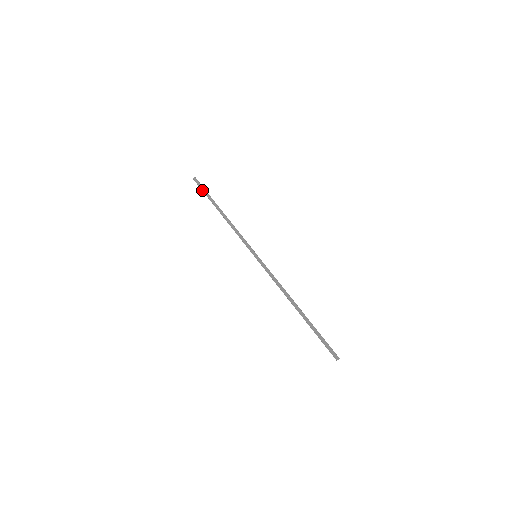
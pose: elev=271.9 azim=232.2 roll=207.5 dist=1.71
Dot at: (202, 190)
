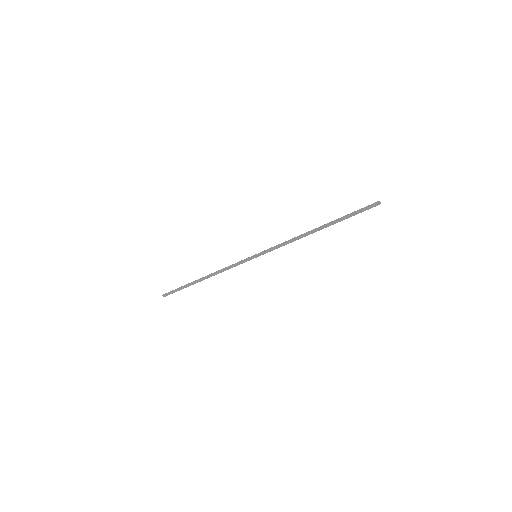
Dot at: (176, 290)
